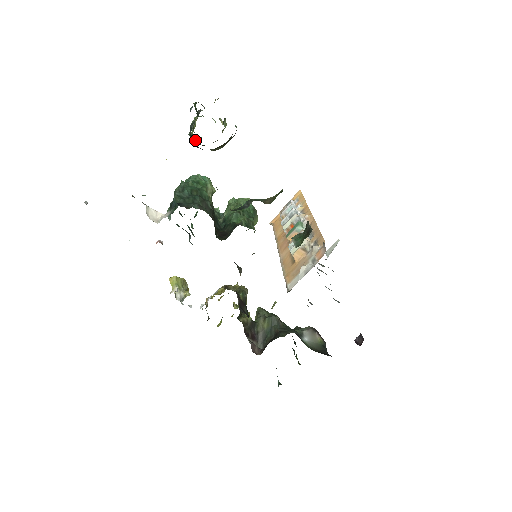
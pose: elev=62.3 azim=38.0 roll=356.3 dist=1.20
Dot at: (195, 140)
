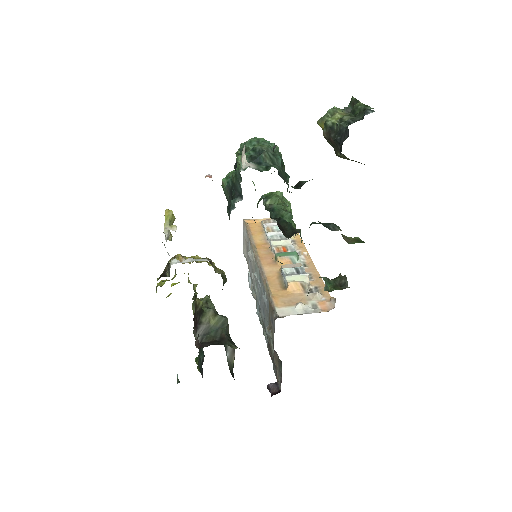
Dot at: (330, 130)
